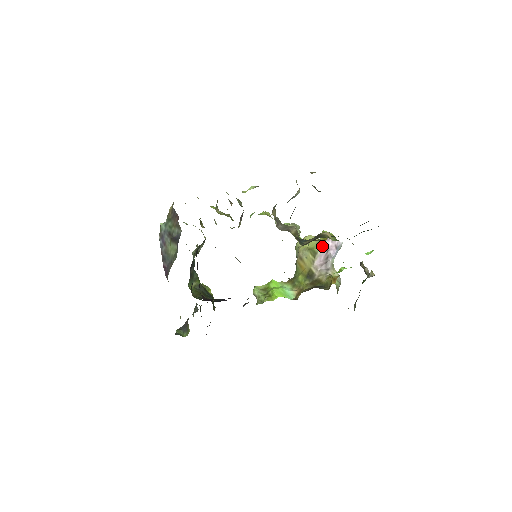
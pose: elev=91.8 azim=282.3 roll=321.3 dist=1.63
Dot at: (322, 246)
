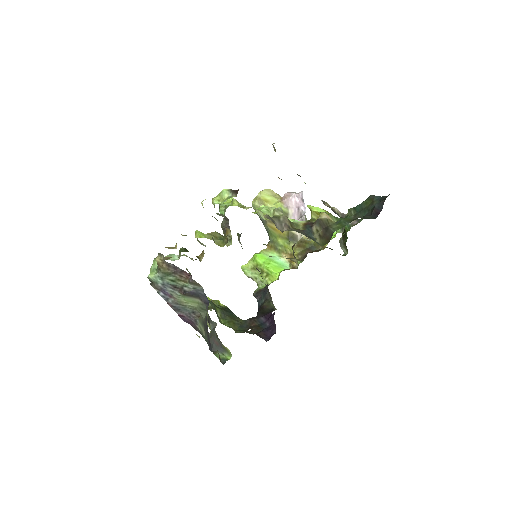
Dot at: (291, 205)
